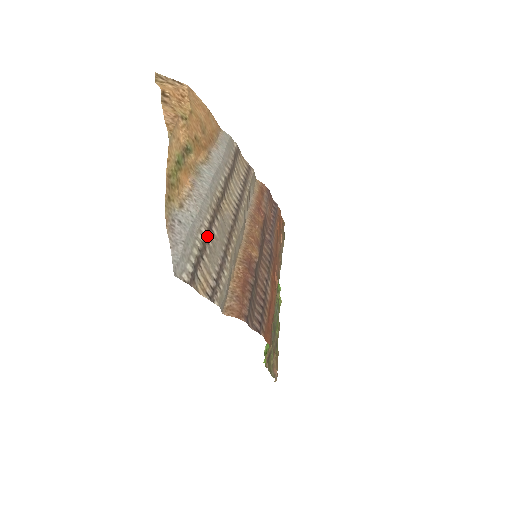
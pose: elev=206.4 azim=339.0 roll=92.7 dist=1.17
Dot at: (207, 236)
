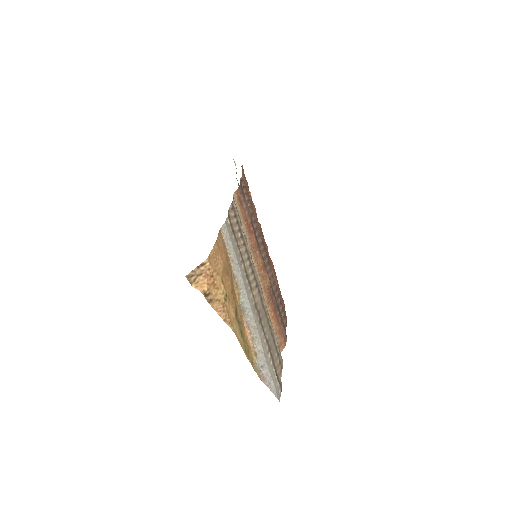
Dot at: (268, 346)
